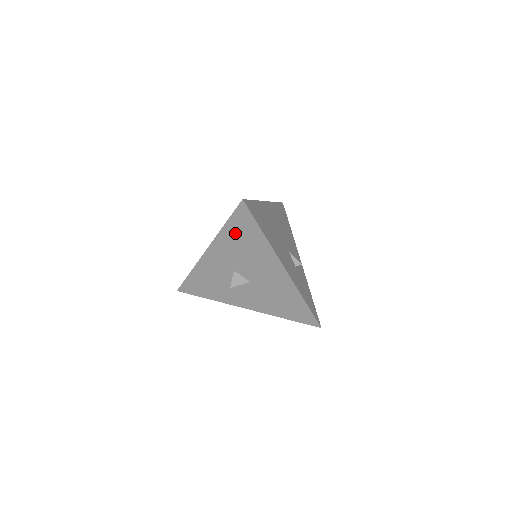
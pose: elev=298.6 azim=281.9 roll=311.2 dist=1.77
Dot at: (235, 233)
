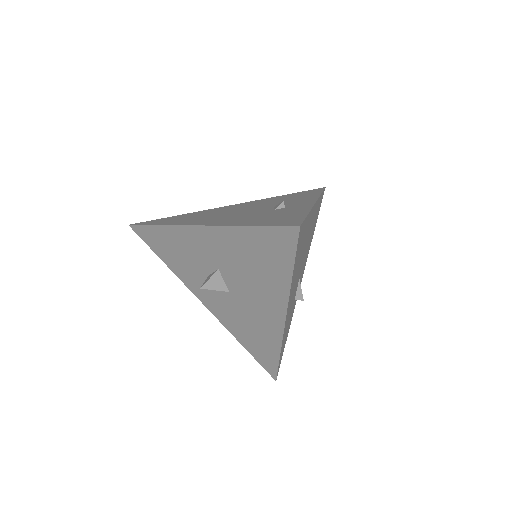
Dot at: (254, 244)
